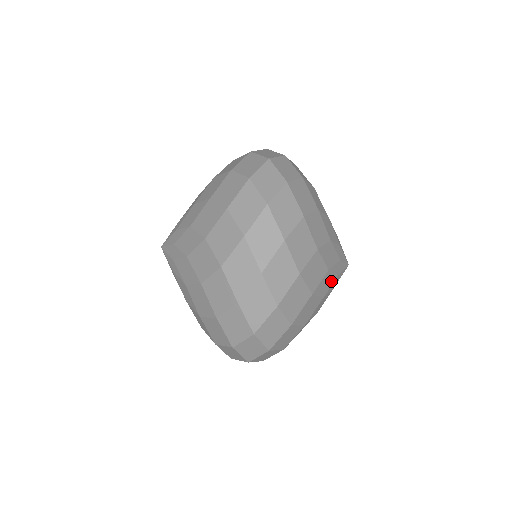
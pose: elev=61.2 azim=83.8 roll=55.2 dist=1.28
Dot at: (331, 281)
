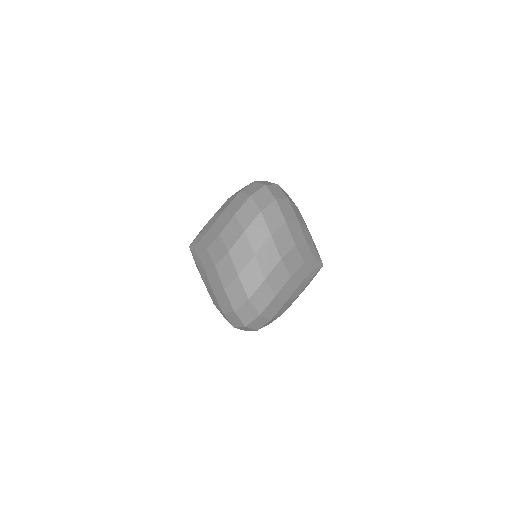
Dot at: (304, 285)
